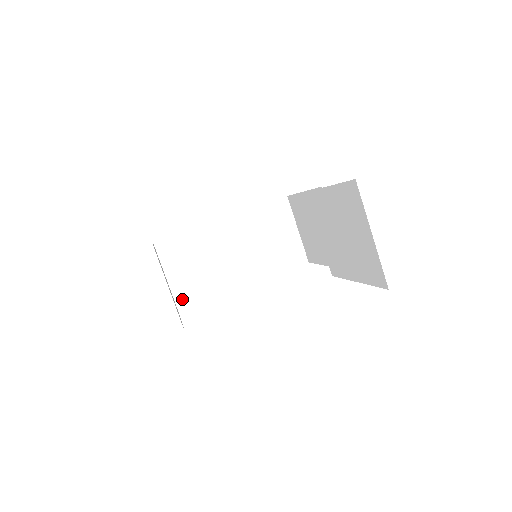
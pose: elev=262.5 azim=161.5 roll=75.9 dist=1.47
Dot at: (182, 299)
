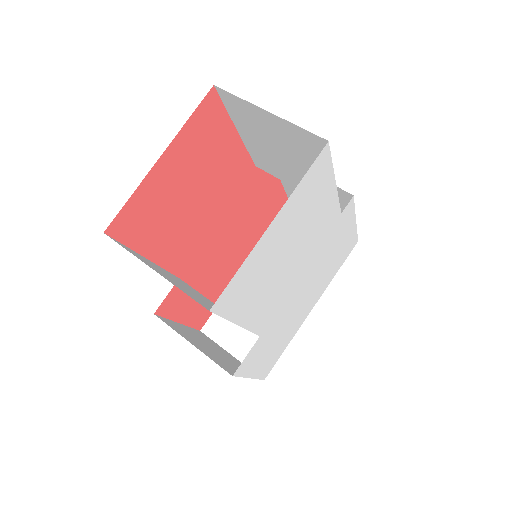
Dot at: occluded
